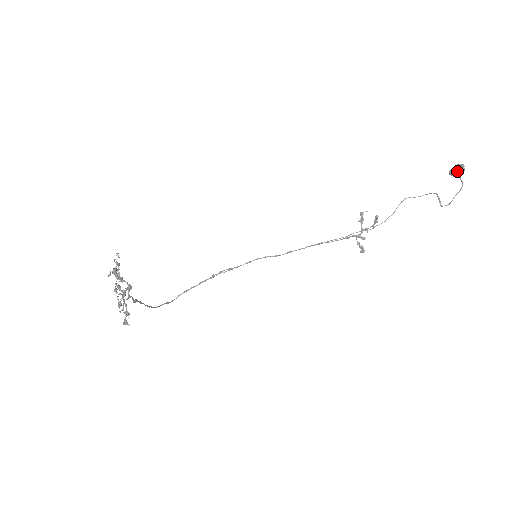
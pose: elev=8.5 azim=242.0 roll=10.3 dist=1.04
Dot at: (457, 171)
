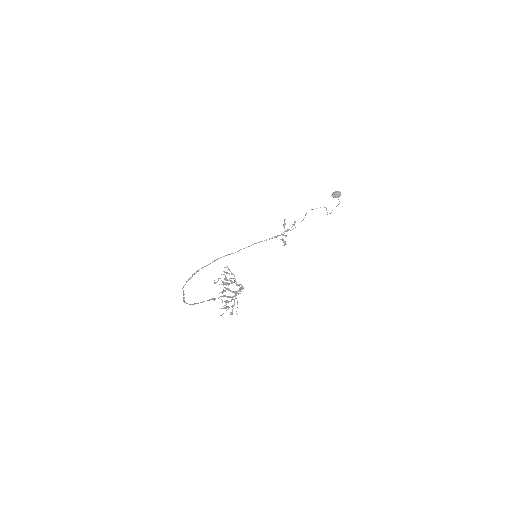
Dot at: (337, 195)
